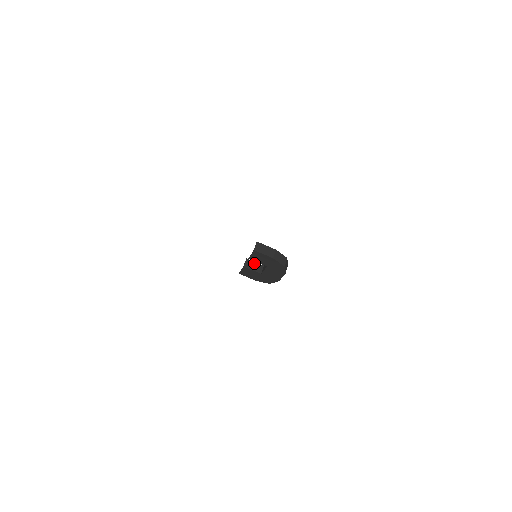
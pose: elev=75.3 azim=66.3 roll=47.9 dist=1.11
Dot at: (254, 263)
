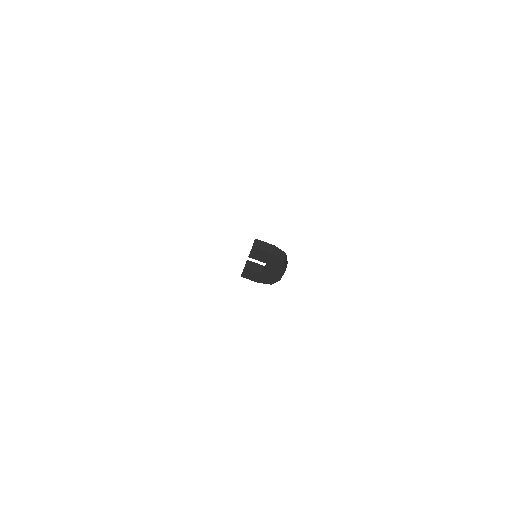
Dot at: (255, 264)
